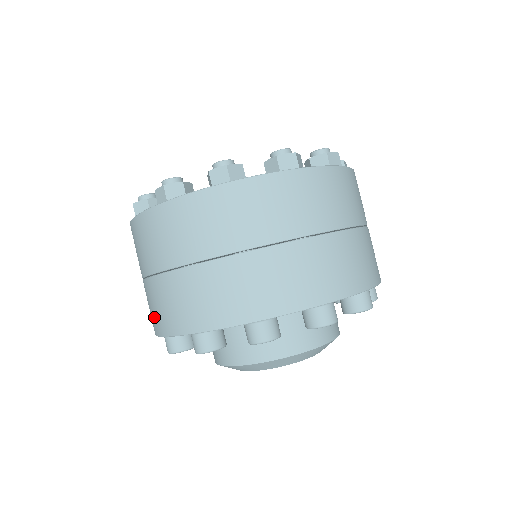
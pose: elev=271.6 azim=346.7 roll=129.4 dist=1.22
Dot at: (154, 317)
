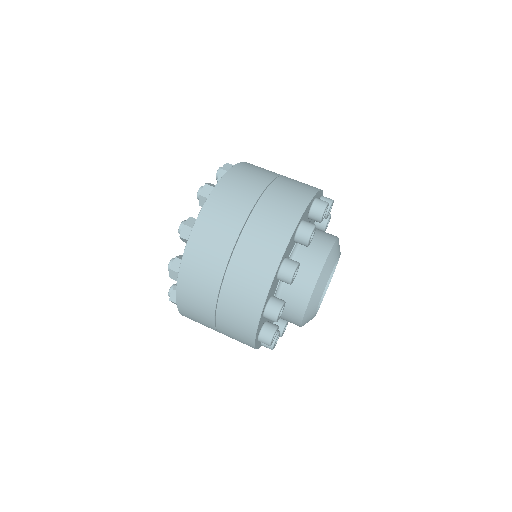
Dot at: (265, 257)
